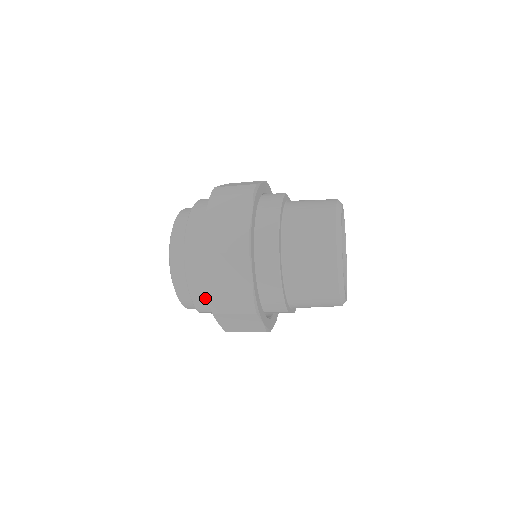
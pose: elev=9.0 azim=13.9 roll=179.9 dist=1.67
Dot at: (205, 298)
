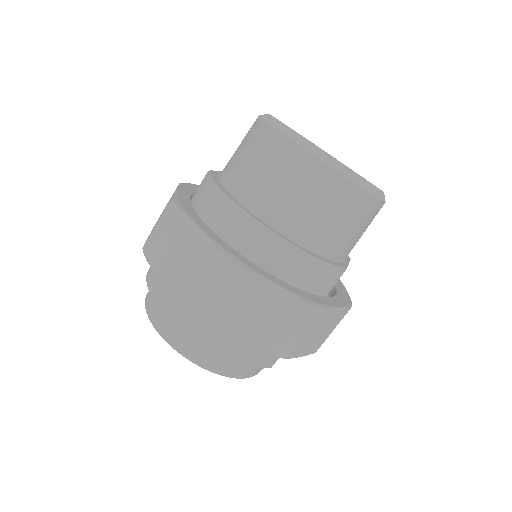
Dot at: (261, 352)
